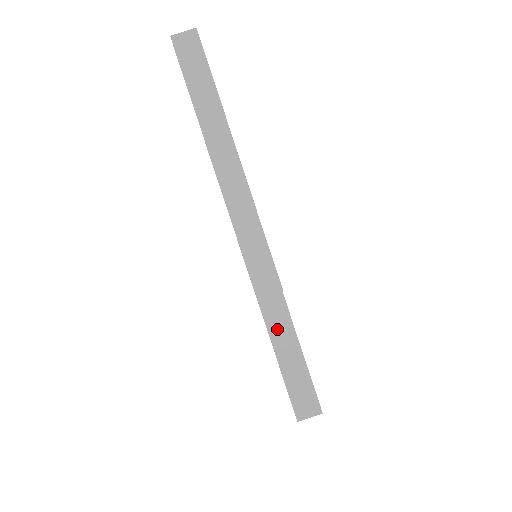
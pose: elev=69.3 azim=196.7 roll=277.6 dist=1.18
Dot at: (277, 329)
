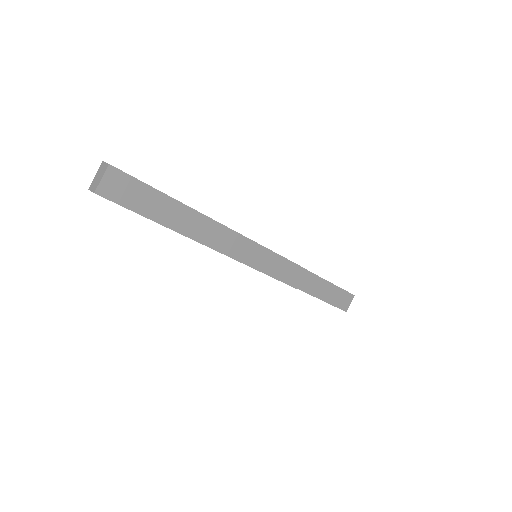
Dot at: (310, 286)
